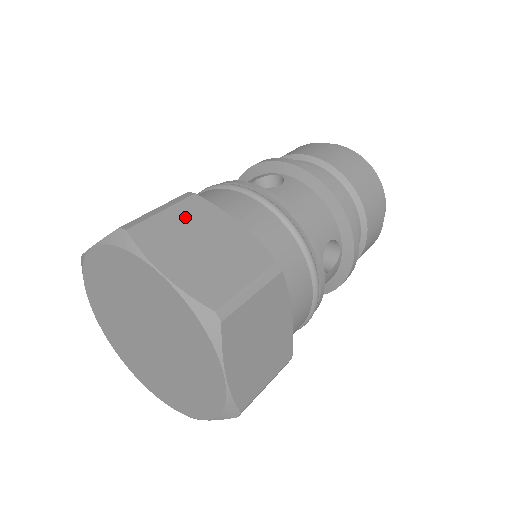
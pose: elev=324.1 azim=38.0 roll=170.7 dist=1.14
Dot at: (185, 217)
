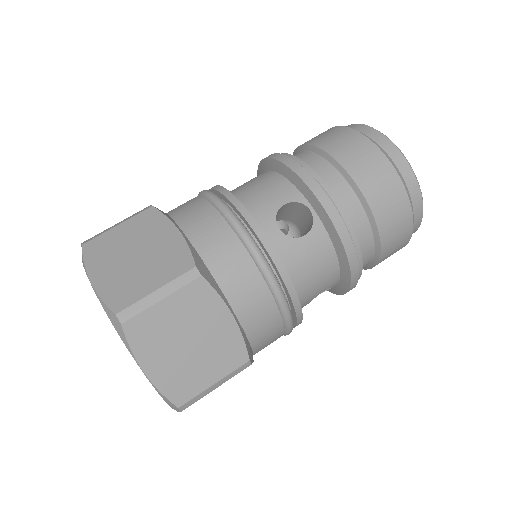
Dot at: (182, 308)
